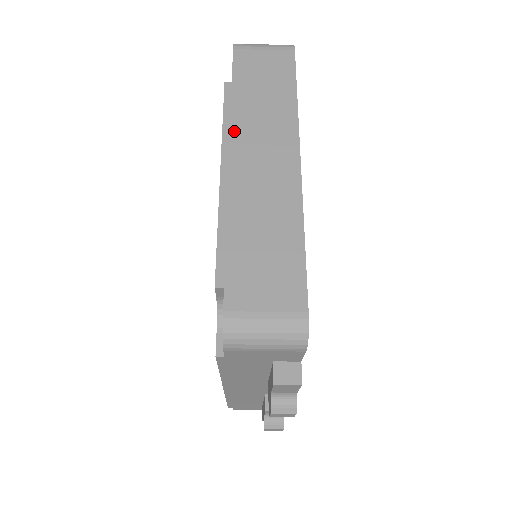
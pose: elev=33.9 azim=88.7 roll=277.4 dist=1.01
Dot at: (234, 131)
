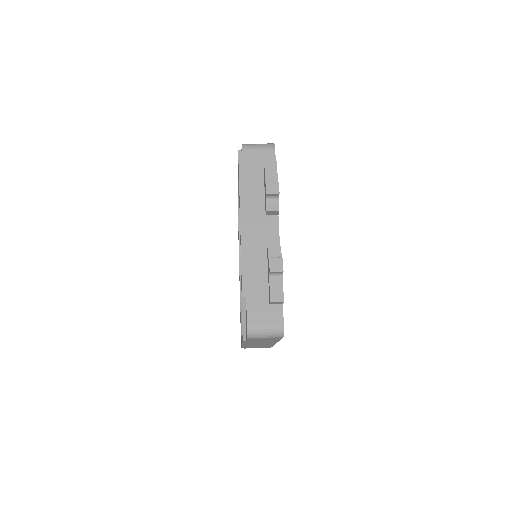
Dot at: (248, 343)
